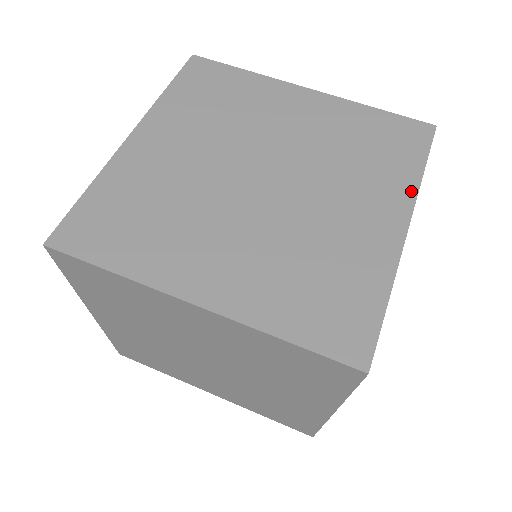
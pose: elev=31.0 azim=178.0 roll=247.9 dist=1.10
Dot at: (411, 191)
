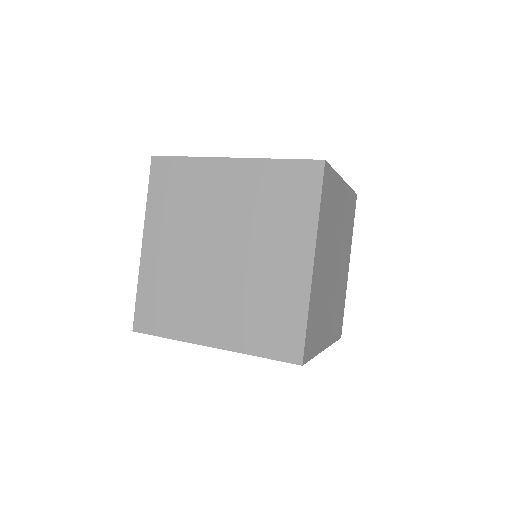
Dot at: occluded
